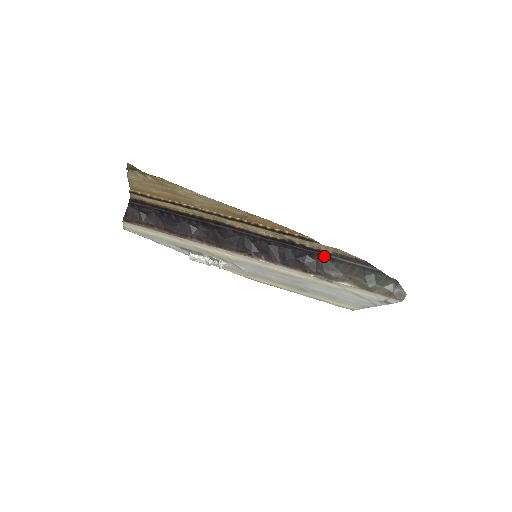
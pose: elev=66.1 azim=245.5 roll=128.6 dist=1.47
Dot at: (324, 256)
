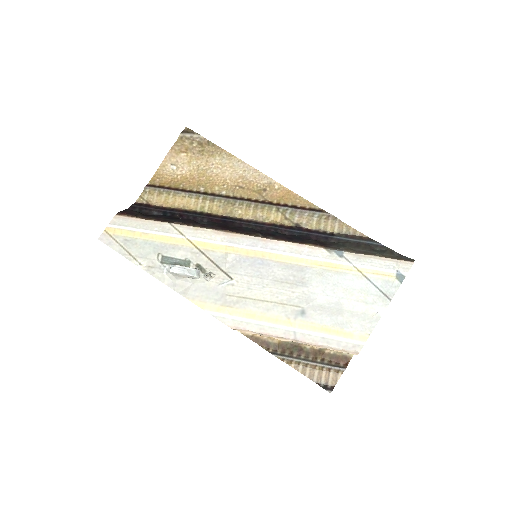
Dot at: (330, 238)
